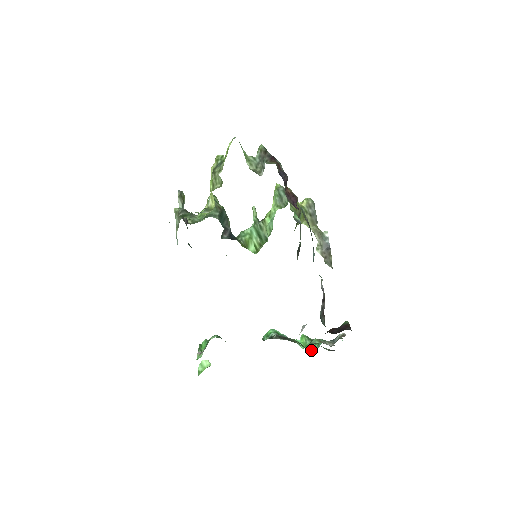
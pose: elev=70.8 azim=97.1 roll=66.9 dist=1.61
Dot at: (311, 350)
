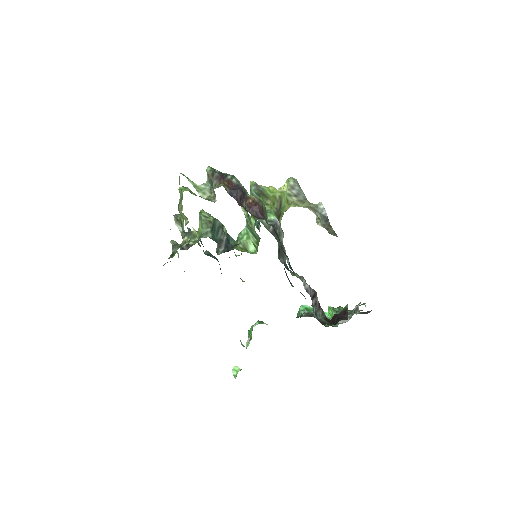
Dot at: (334, 325)
